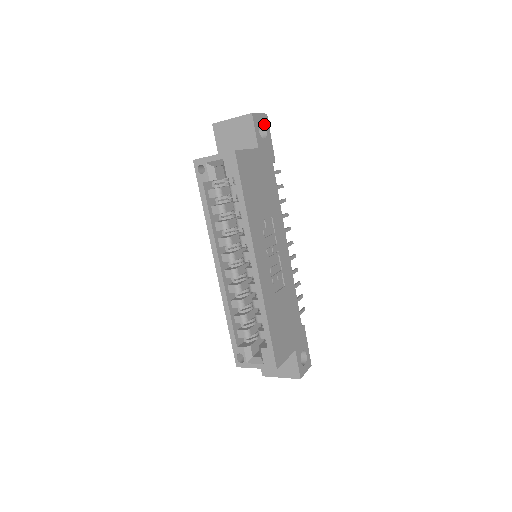
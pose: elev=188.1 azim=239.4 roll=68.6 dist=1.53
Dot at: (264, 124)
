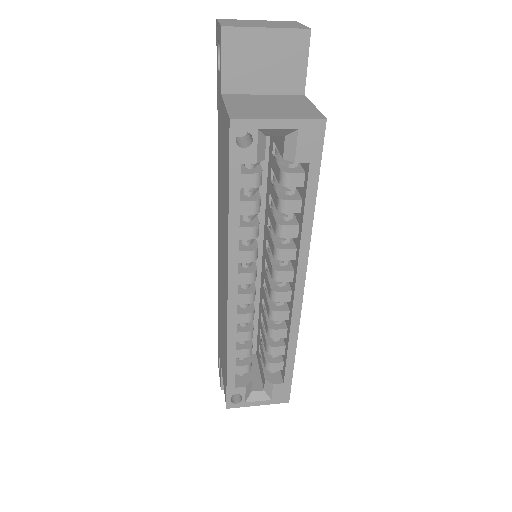
Dot at: occluded
